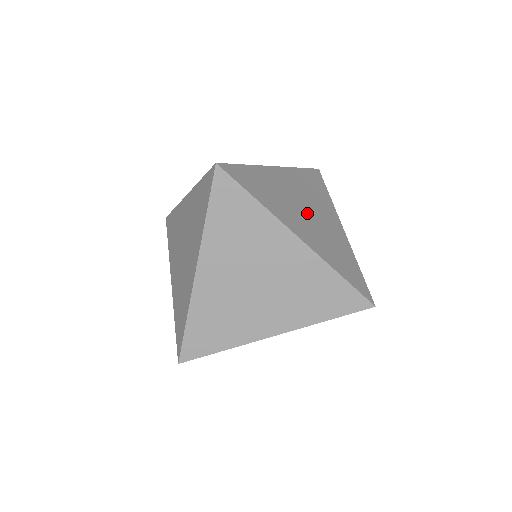
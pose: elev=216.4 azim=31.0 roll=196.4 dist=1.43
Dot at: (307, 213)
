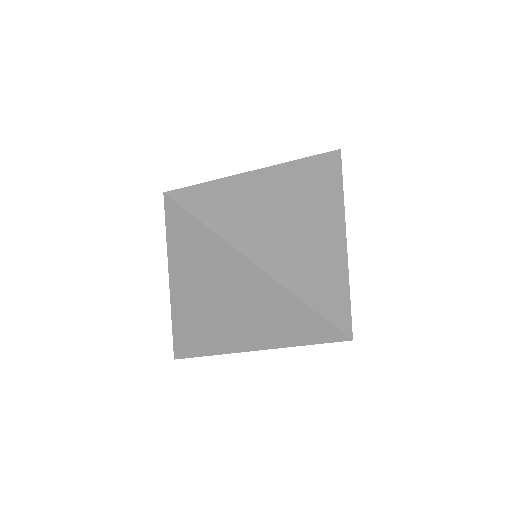
Dot at: occluded
